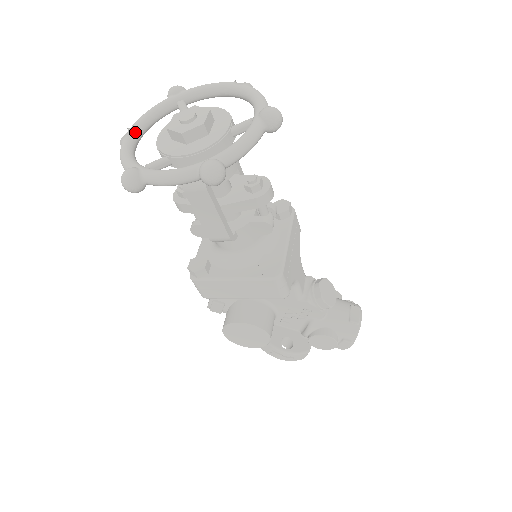
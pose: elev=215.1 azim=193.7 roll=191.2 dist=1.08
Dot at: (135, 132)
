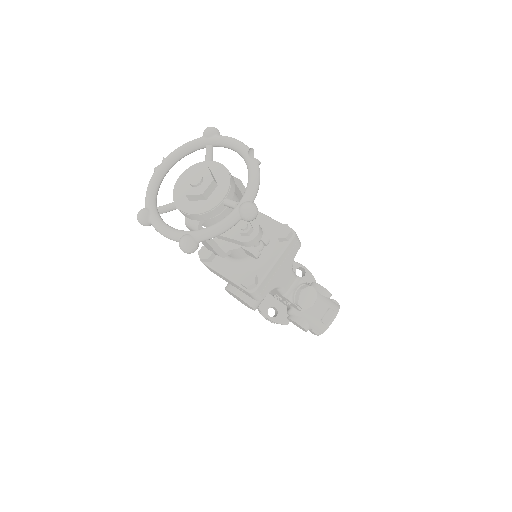
Dot at: (166, 165)
